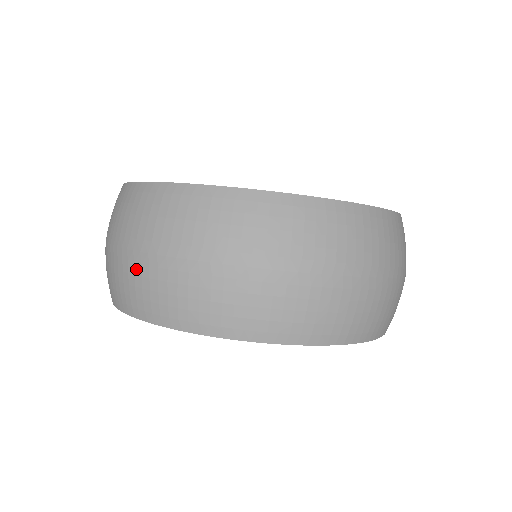
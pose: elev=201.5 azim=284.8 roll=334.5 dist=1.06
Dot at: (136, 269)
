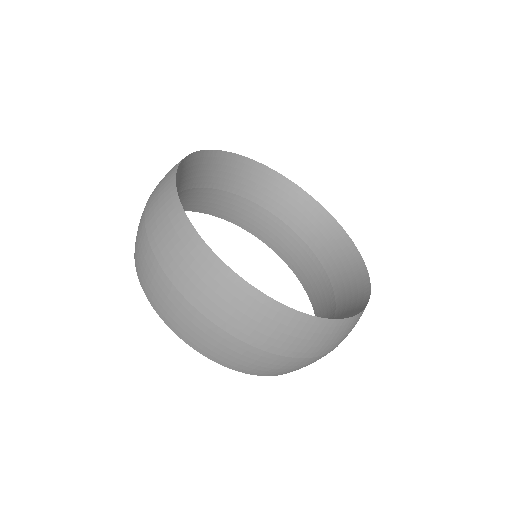
Dot at: (282, 364)
